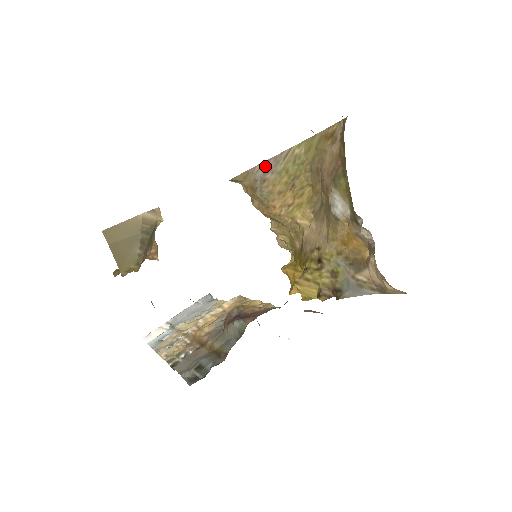
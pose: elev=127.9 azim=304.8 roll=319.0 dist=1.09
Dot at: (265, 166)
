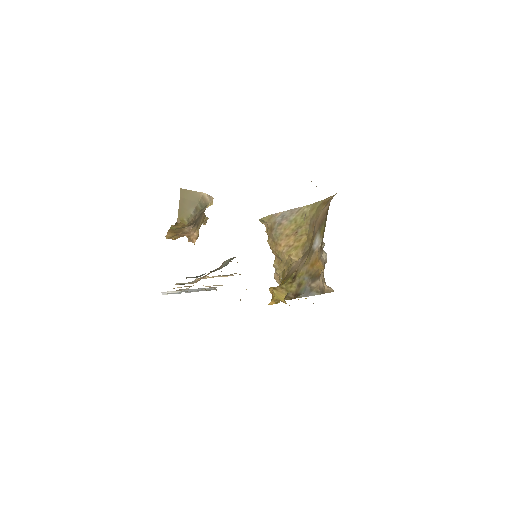
Dot at: (284, 214)
